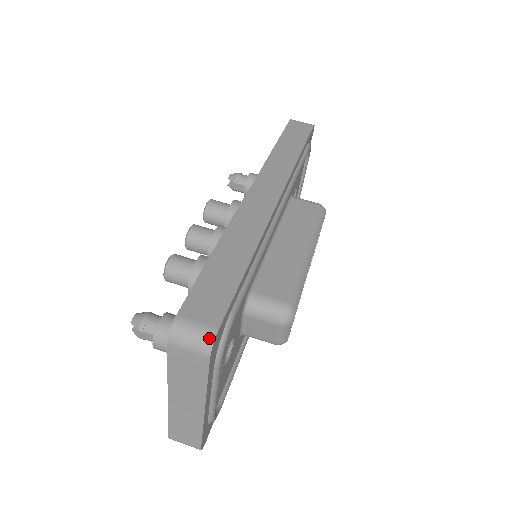
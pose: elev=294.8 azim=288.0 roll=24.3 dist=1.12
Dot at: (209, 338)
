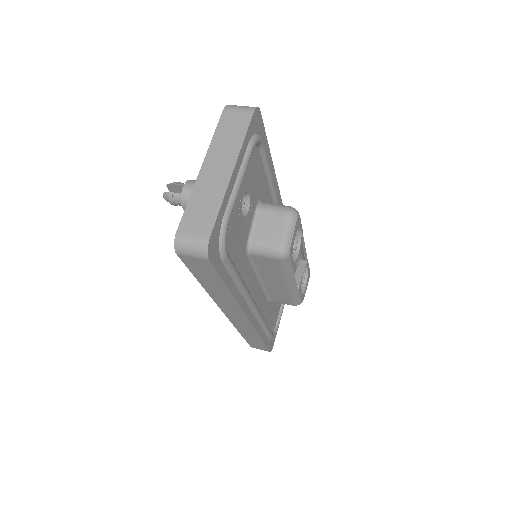
Dot at: (255, 107)
